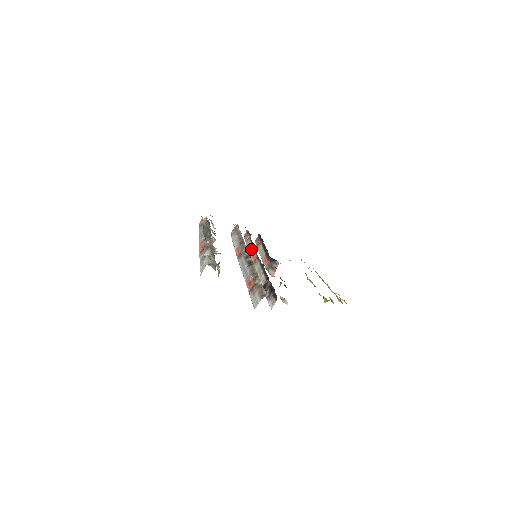
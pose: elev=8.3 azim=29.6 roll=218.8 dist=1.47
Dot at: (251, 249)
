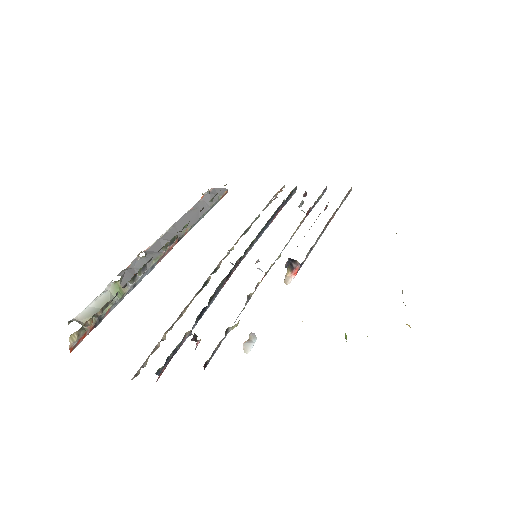
Dot at: occluded
